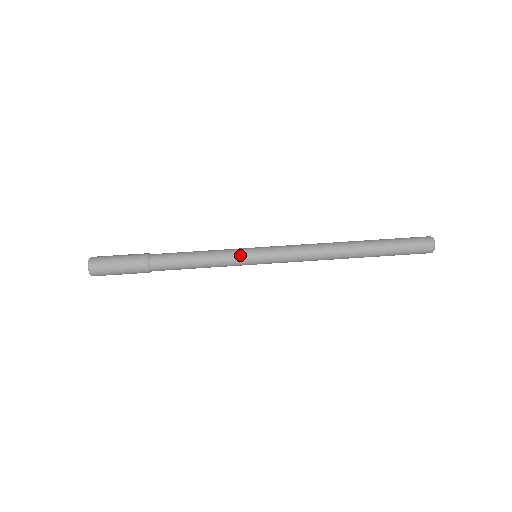
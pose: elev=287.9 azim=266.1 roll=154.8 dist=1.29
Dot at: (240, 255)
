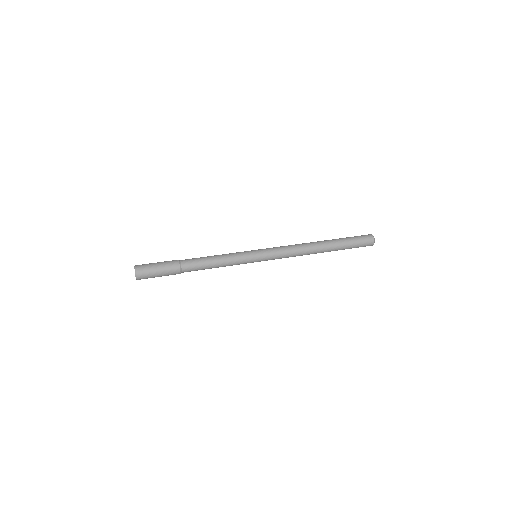
Dot at: (246, 254)
